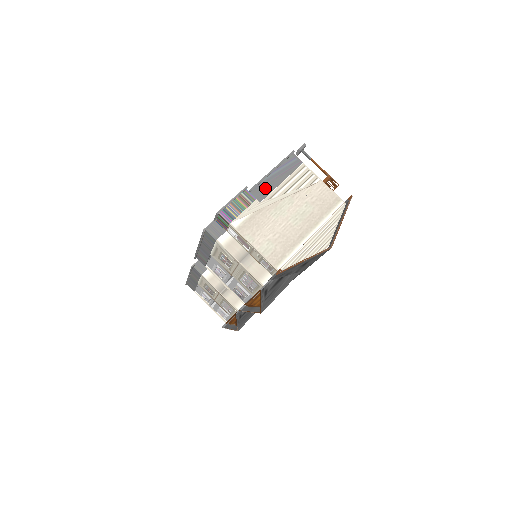
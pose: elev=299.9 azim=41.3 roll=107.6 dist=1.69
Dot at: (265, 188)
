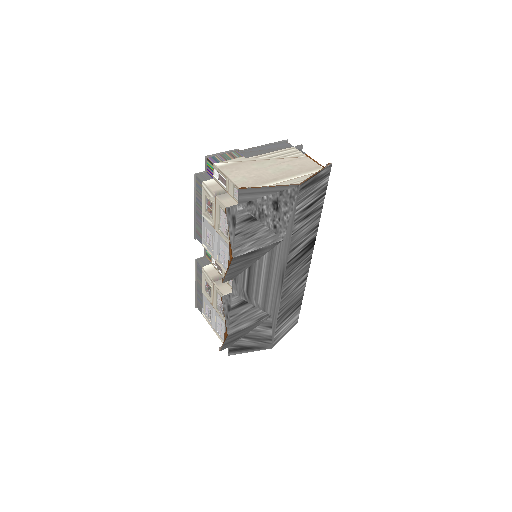
Dot at: (254, 153)
